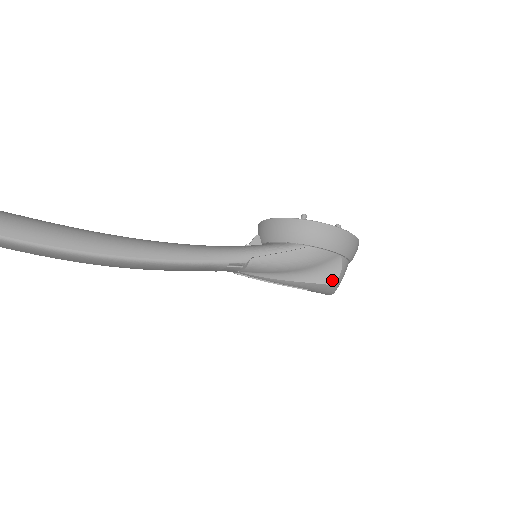
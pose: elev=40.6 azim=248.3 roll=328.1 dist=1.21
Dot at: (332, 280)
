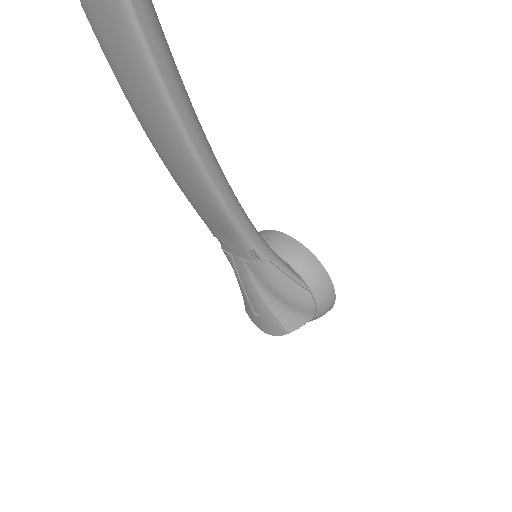
Dot at: (290, 328)
